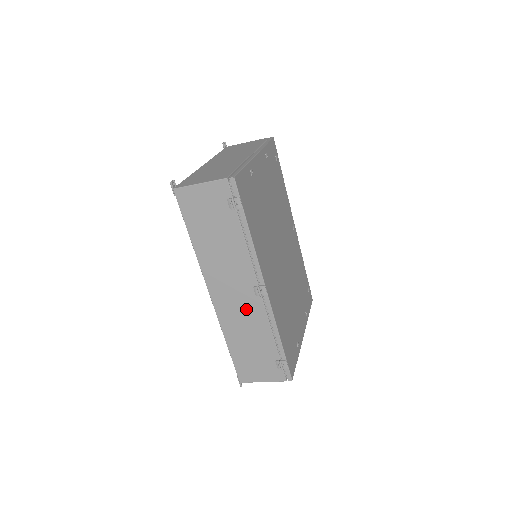
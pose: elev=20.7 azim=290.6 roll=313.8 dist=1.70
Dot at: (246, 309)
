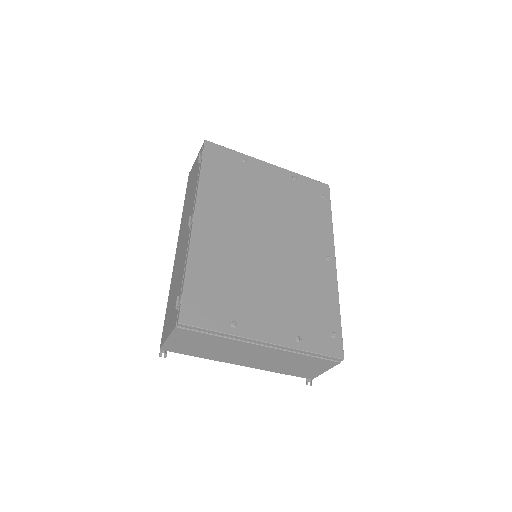
Dot at: (183, 248)
